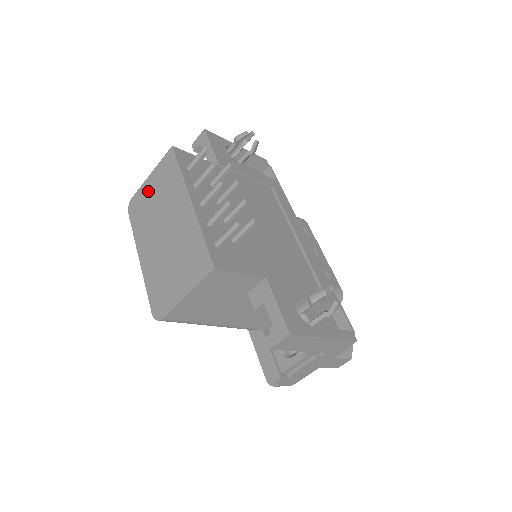
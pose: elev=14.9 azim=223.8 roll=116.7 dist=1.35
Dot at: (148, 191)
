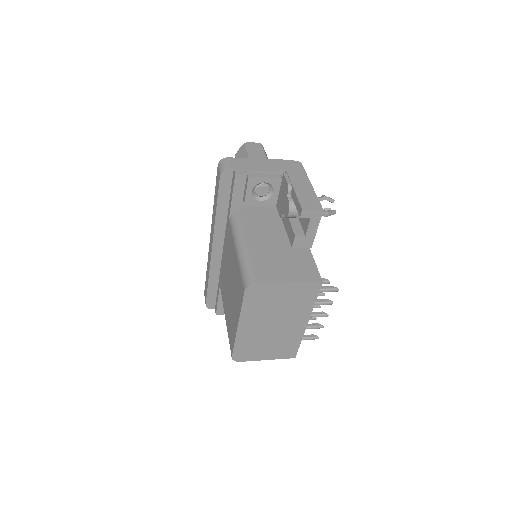
Dot at: (278, 293)
